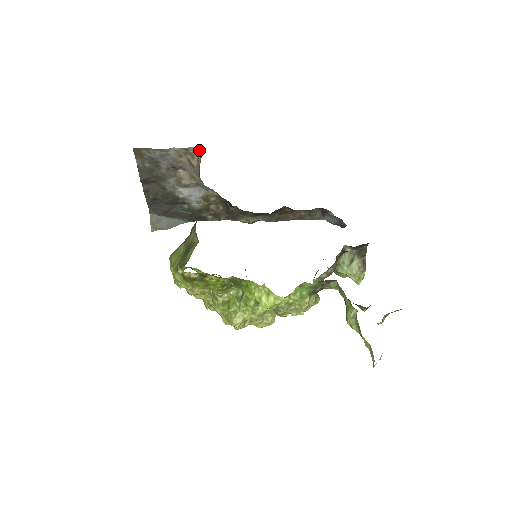
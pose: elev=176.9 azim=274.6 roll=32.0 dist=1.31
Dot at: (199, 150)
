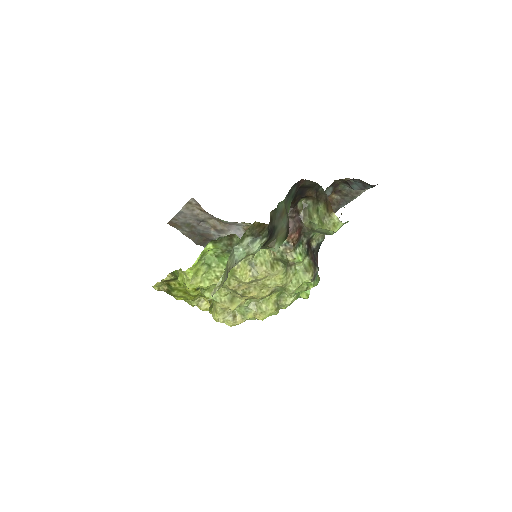
Dot at: (193, 198)
